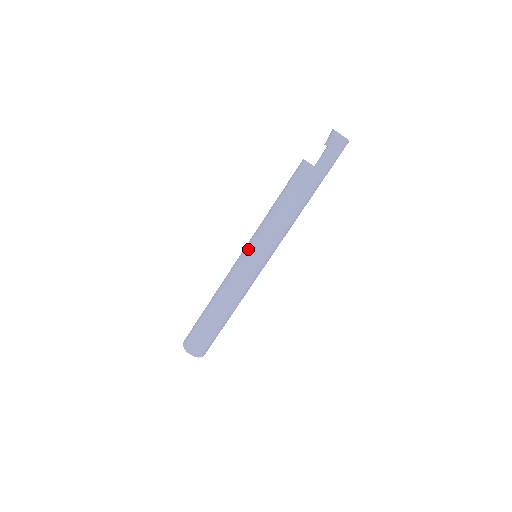
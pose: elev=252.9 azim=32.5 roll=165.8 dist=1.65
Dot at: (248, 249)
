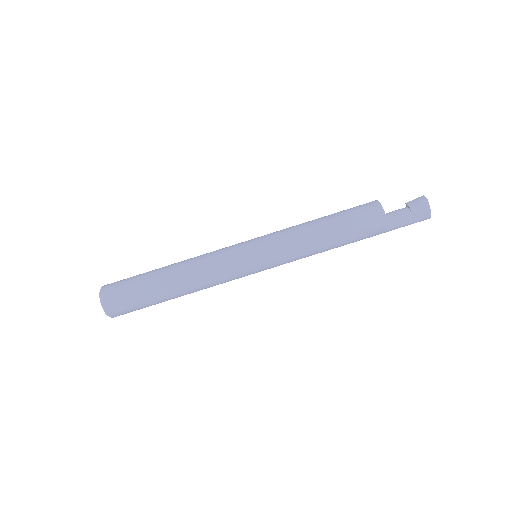
Dot at: (257, 243)
